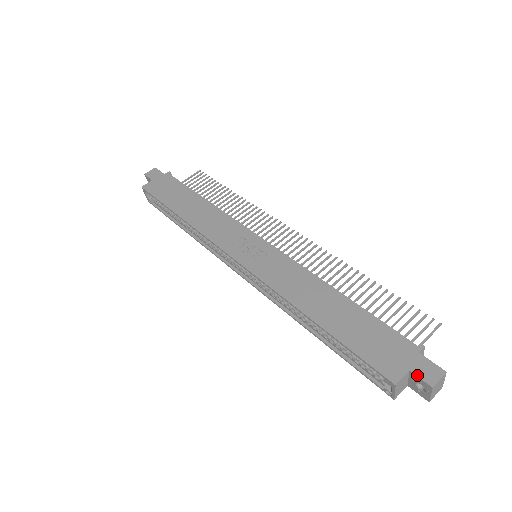
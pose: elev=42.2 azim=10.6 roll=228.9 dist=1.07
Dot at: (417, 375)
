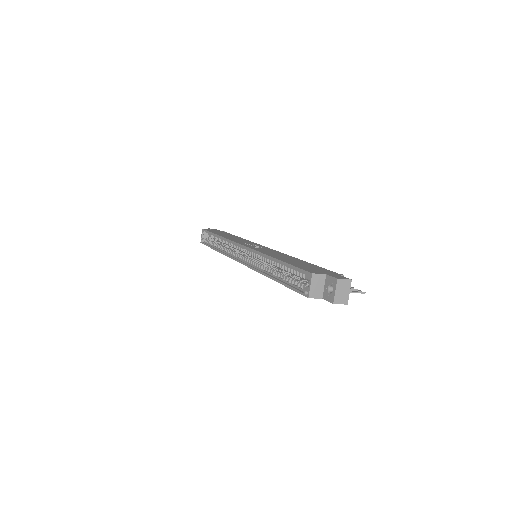
Dot at: (330, 275)
